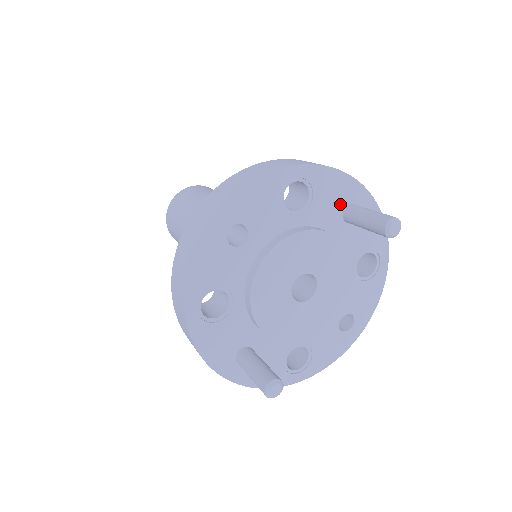
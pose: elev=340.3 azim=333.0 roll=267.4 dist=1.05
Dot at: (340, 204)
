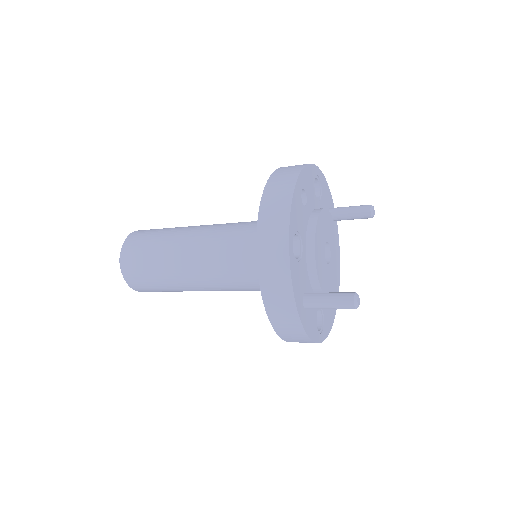
Dot at: (328, 205)
